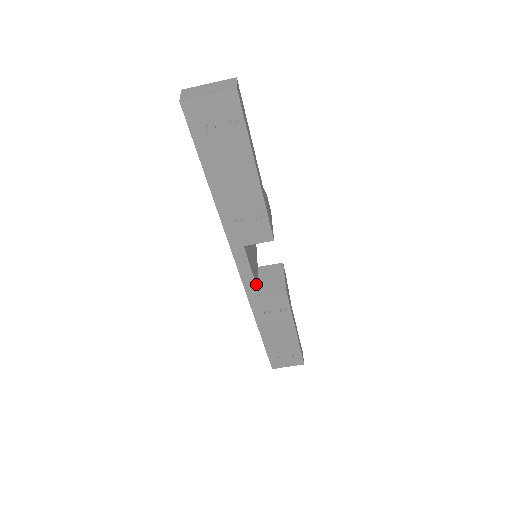
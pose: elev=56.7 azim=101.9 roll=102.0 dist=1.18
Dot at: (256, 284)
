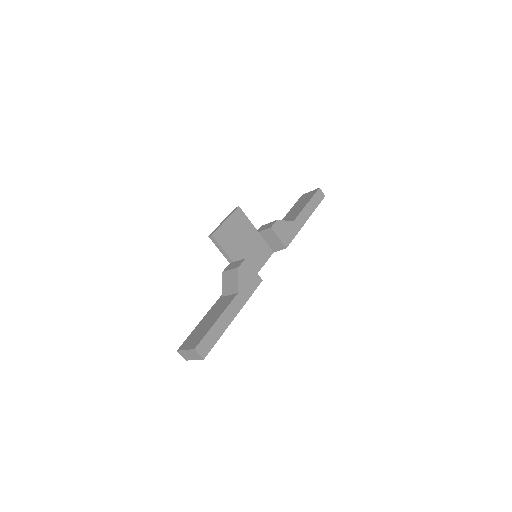
Dot at: (268, 257)
